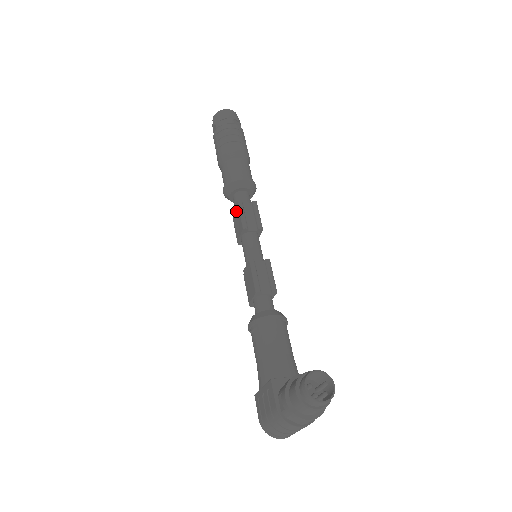
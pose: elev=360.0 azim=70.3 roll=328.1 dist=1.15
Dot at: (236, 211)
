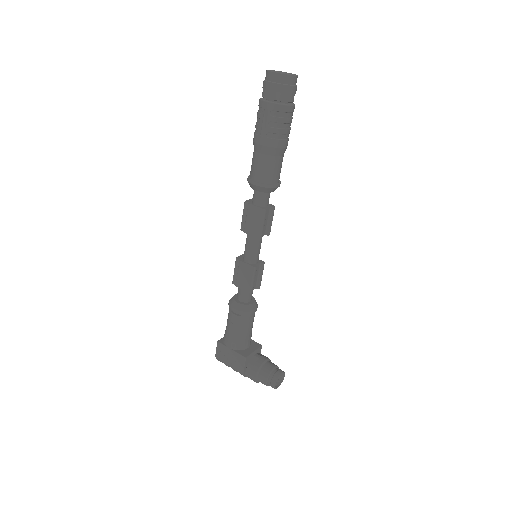
Dot at: (257, 213)
